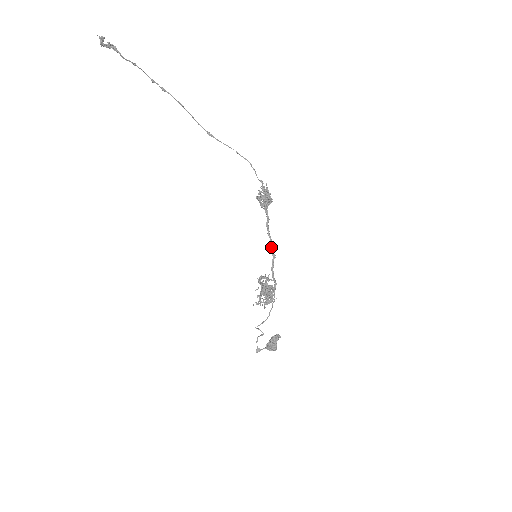
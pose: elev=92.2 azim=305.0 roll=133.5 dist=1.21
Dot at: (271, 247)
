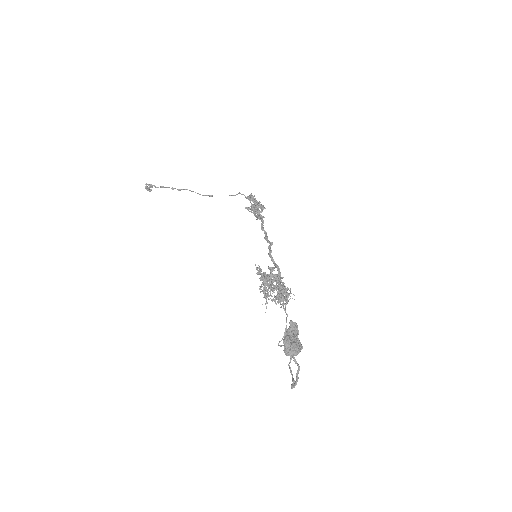
Dot at: (266, 238)
